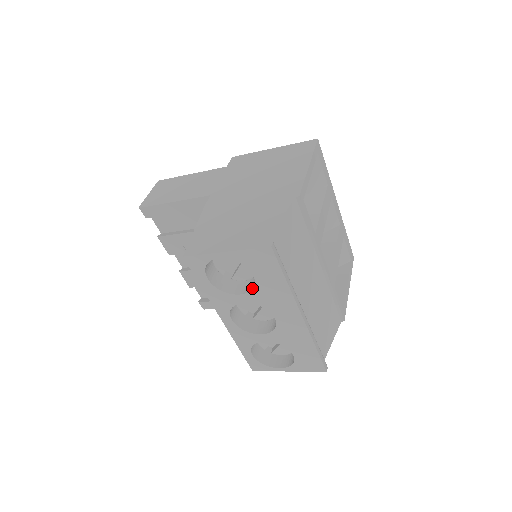
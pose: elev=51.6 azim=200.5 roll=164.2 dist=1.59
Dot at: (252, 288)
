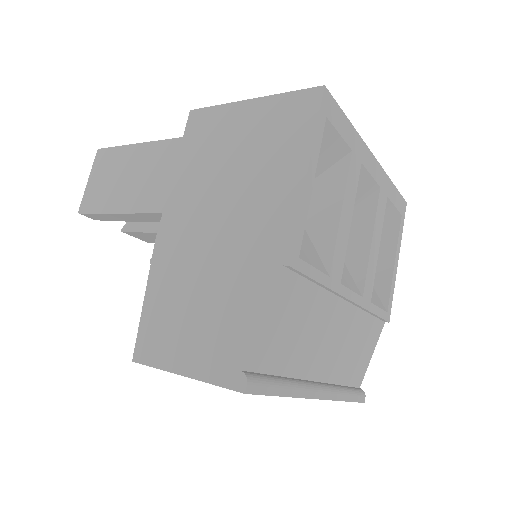
Dot at: occluded
